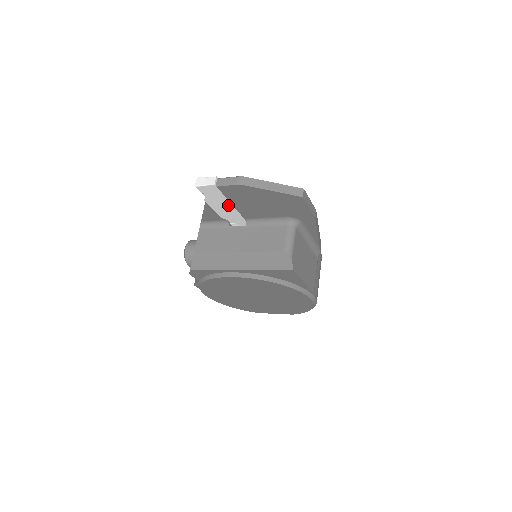
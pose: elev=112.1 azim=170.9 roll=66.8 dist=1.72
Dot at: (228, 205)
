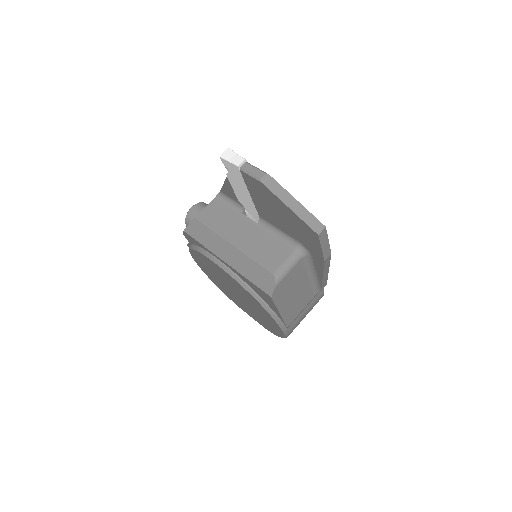
Dot at: (247, 193)
